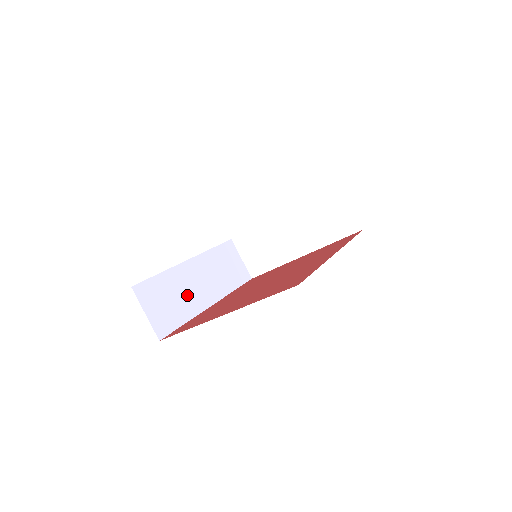
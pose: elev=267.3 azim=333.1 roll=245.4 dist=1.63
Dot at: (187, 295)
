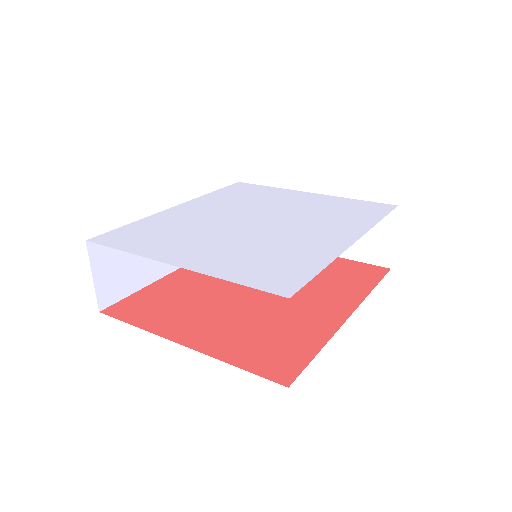
Dot at: occluded
